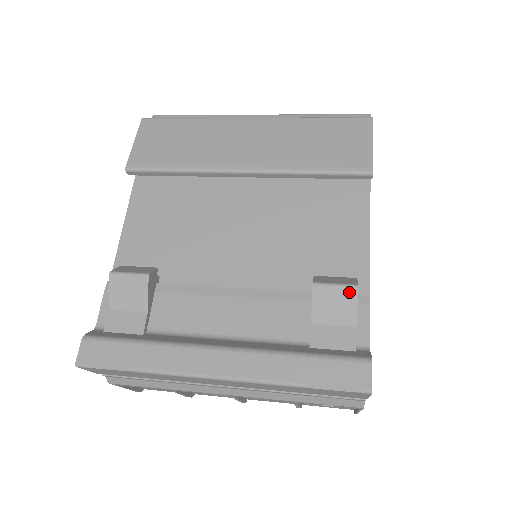
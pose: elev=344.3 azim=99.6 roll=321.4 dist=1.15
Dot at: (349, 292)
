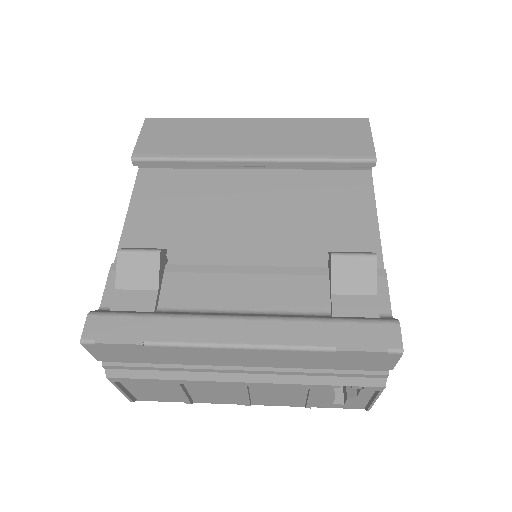
Dot at: (368, 260)
